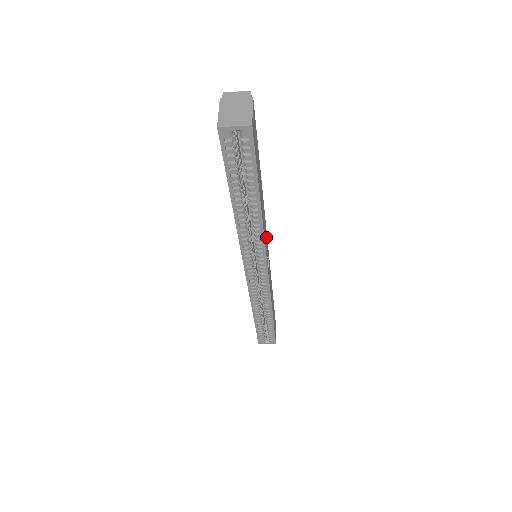
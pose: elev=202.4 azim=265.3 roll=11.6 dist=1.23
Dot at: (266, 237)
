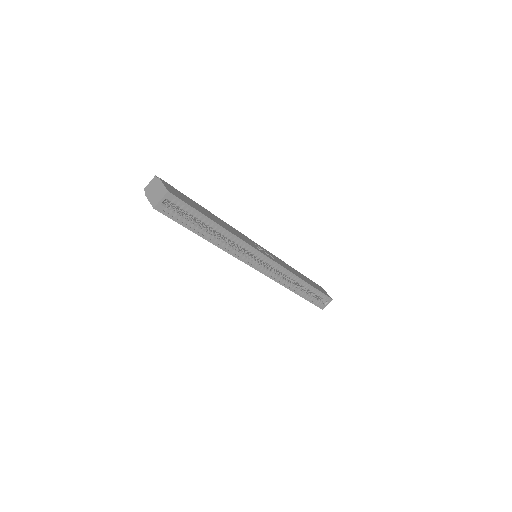
Dot at: (248, 240)
